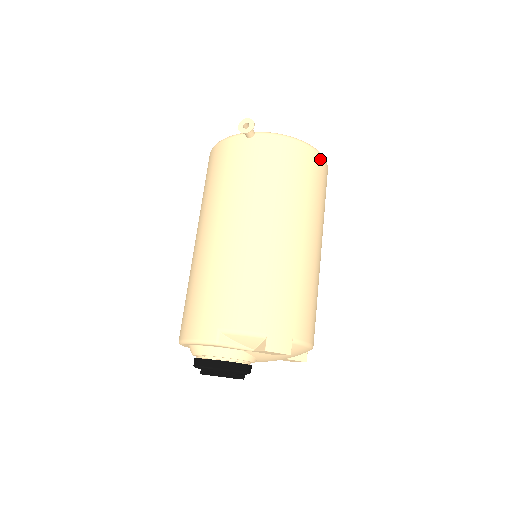
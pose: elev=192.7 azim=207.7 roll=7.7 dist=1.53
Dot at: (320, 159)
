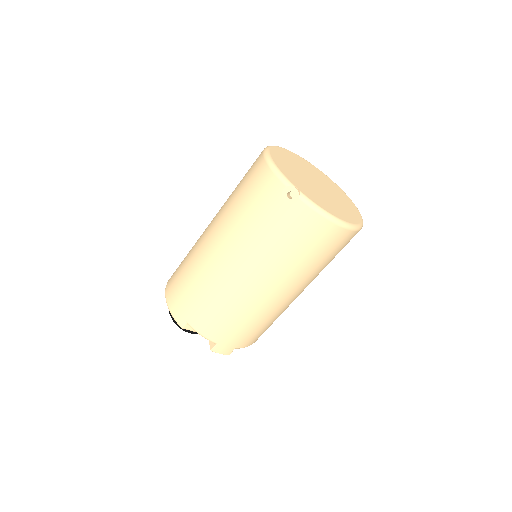
Dot at: (350, 234)
